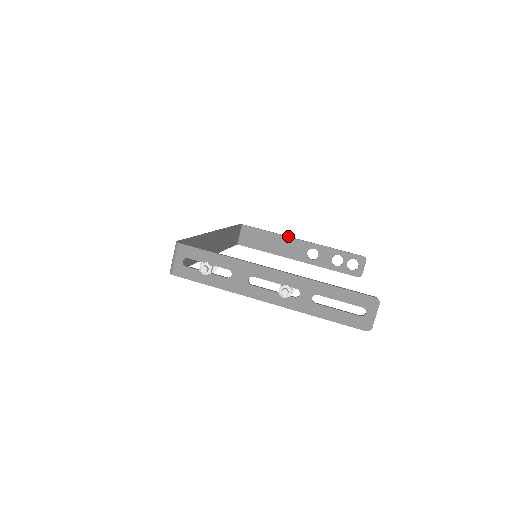
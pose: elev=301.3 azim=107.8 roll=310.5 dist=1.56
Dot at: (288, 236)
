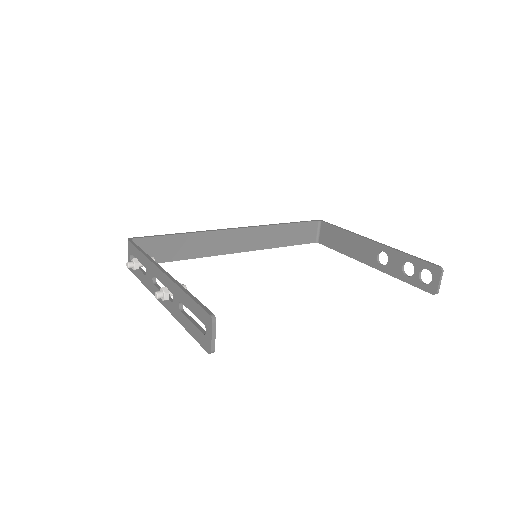
Dot at: (359, 235)
